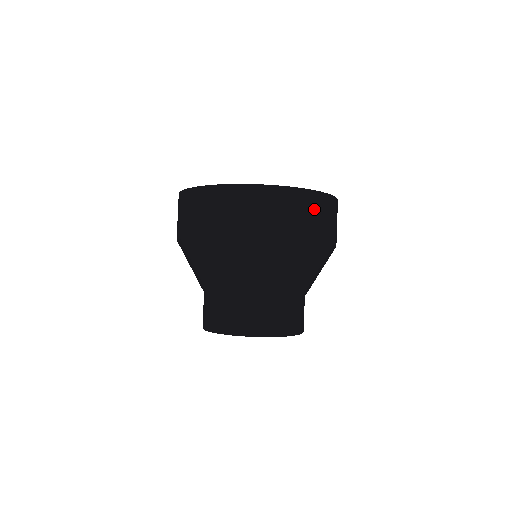
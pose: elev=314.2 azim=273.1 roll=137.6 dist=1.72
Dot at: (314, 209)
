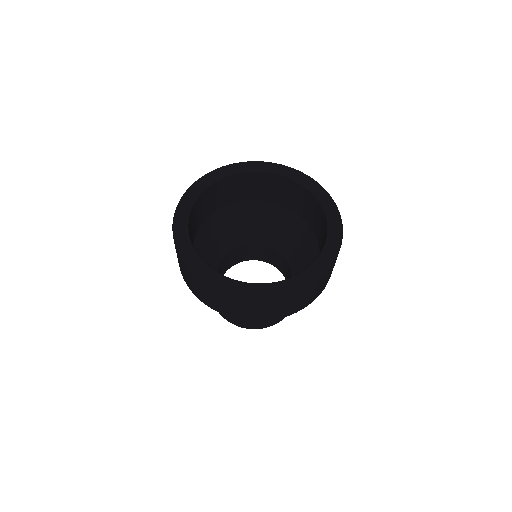
Dot at: (248, 306)
